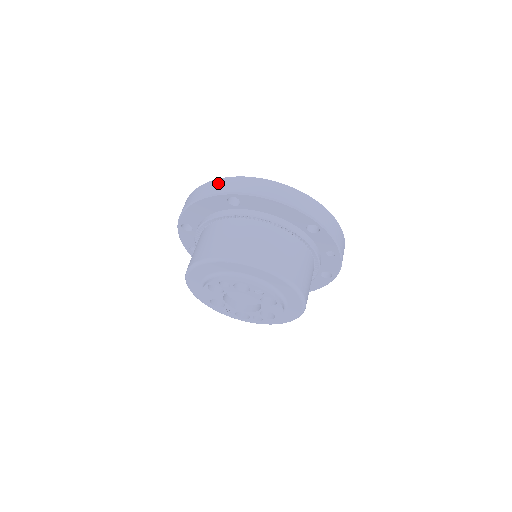
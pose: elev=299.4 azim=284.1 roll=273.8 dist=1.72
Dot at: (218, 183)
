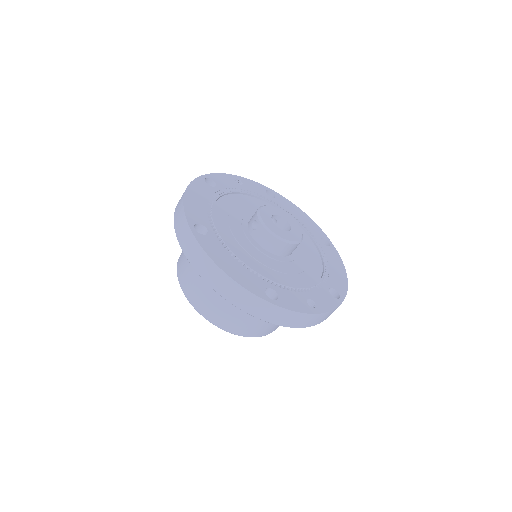
Dot at: (181, 219)
